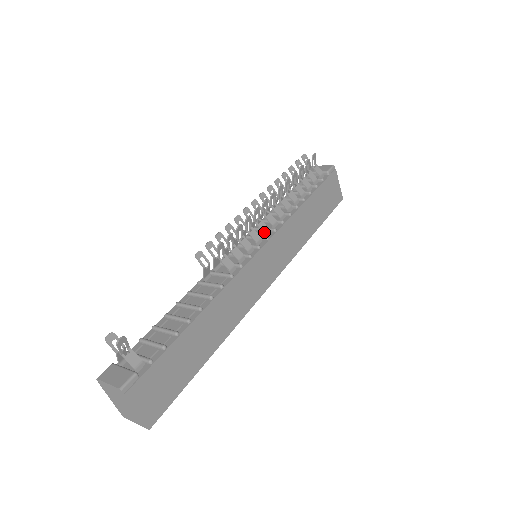
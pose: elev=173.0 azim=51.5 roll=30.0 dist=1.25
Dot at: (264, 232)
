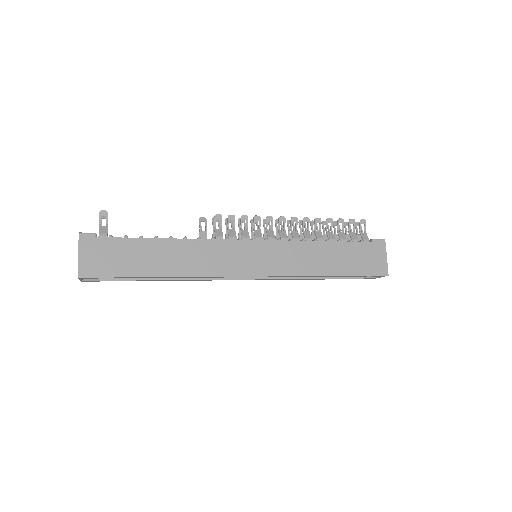
Dot at: (268, 237)
